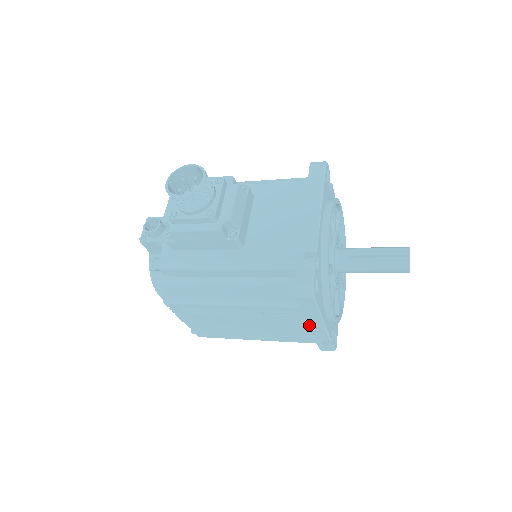
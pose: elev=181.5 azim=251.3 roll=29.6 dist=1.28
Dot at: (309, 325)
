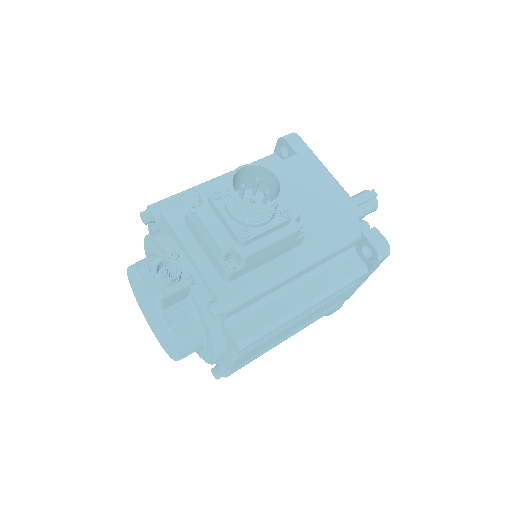
Dot at: (352, 290)
